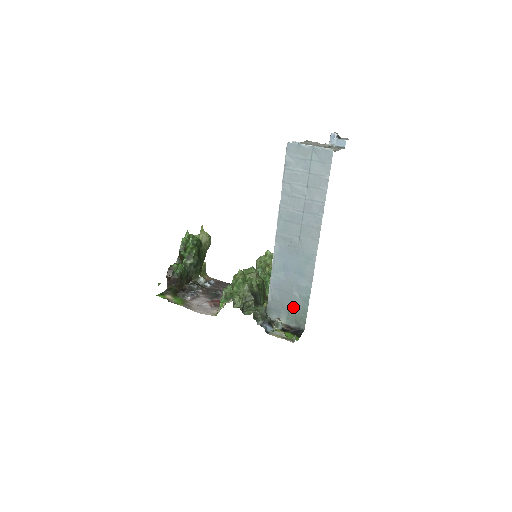
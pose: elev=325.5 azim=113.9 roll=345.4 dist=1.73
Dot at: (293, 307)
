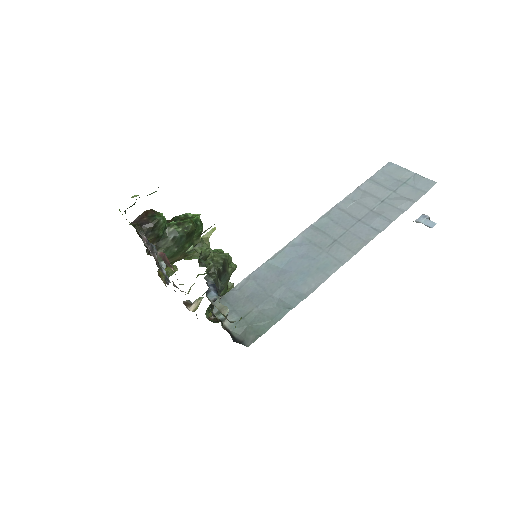
Dot at: (257, 312)
